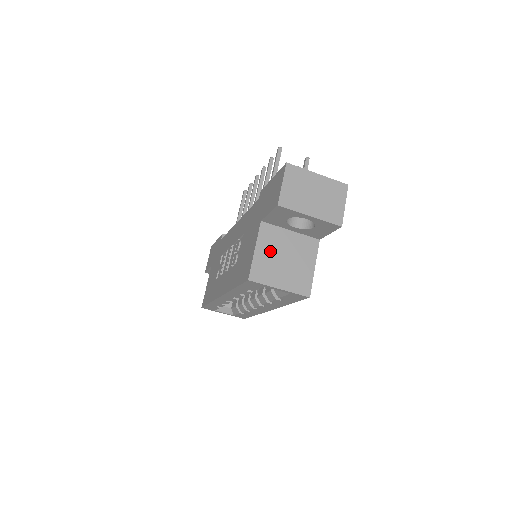
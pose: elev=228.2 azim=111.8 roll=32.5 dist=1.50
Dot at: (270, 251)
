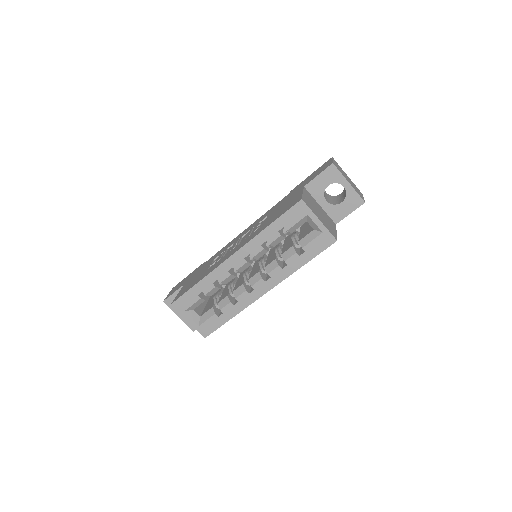
Dot at: (311, 201)
